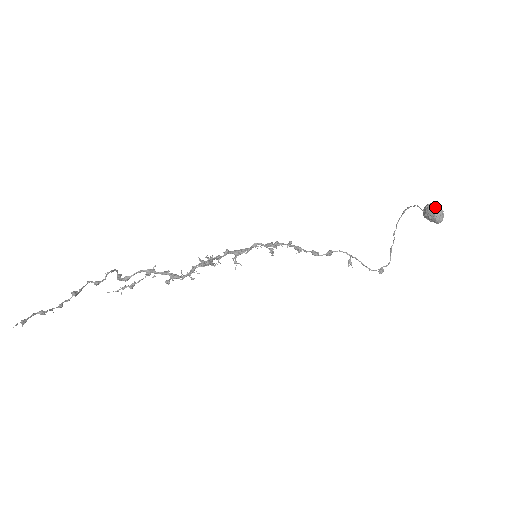
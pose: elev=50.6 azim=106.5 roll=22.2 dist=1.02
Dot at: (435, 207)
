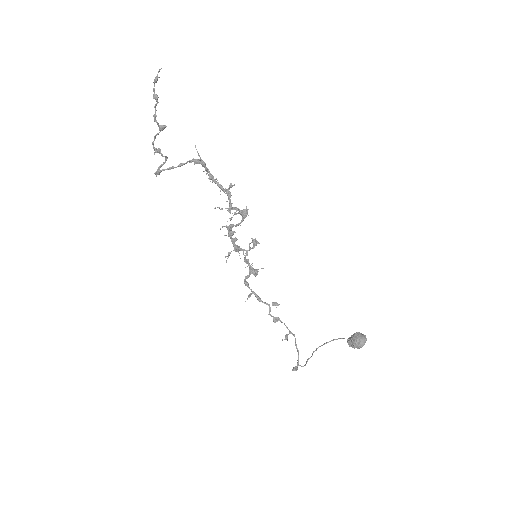
Dot at: (363, 334)
